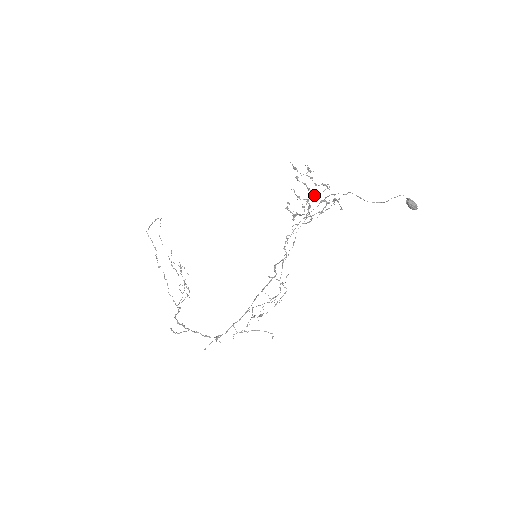
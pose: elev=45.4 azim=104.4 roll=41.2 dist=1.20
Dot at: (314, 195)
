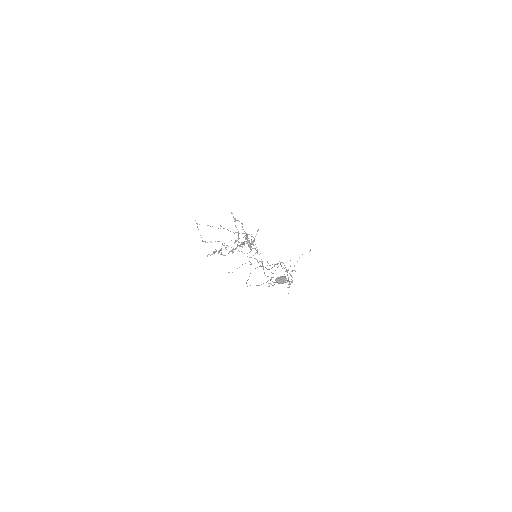
Dot at: occluded
